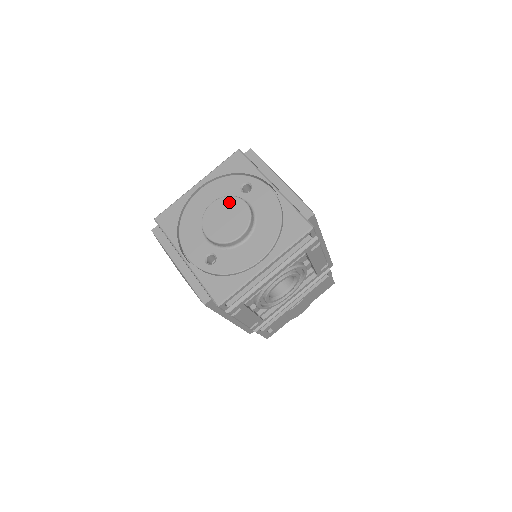
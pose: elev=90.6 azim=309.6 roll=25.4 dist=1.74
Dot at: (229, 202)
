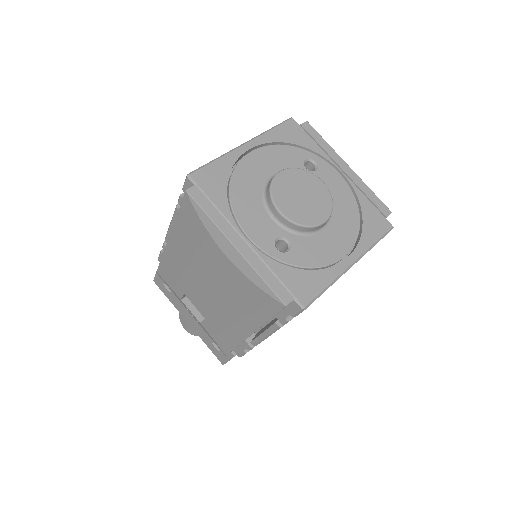
Dot at: (303, 176)
